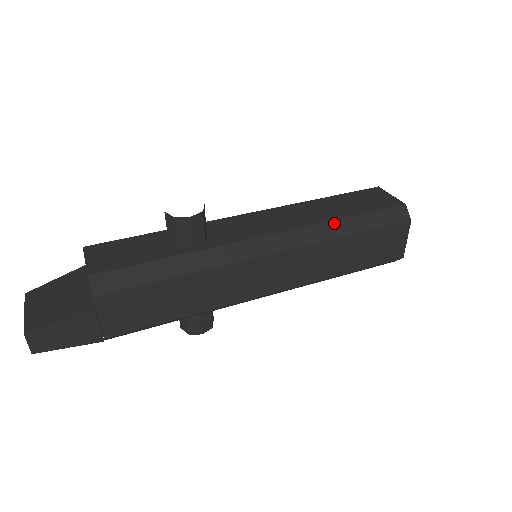
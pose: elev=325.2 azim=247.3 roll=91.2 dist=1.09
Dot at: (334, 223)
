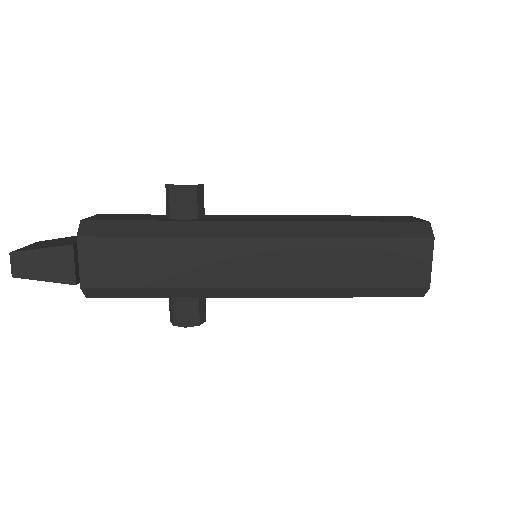
Dot at: (336, 224)
